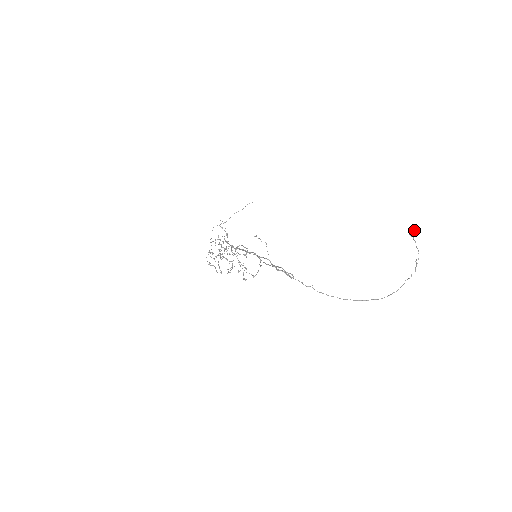
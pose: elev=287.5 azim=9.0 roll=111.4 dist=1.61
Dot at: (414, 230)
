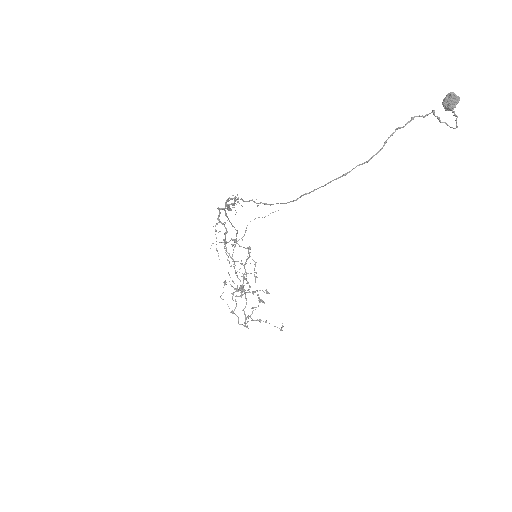
Dot at: (449, 96)
